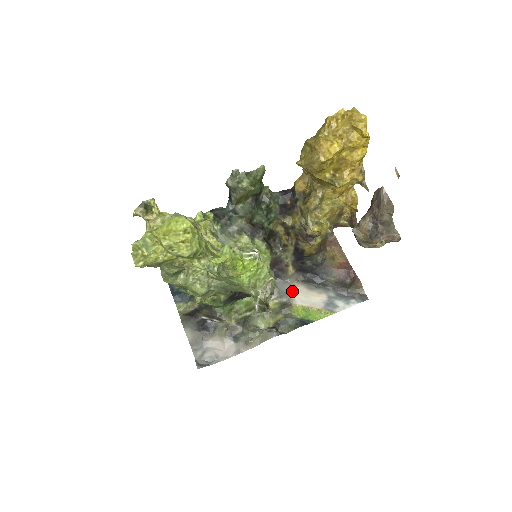
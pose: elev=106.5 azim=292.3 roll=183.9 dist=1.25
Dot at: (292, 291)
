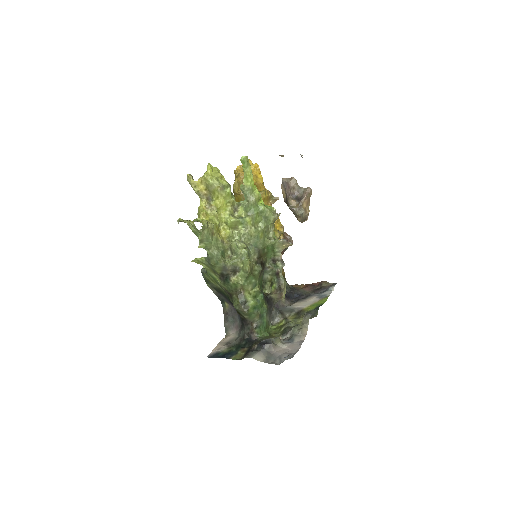
Dot at: (294, 306)
